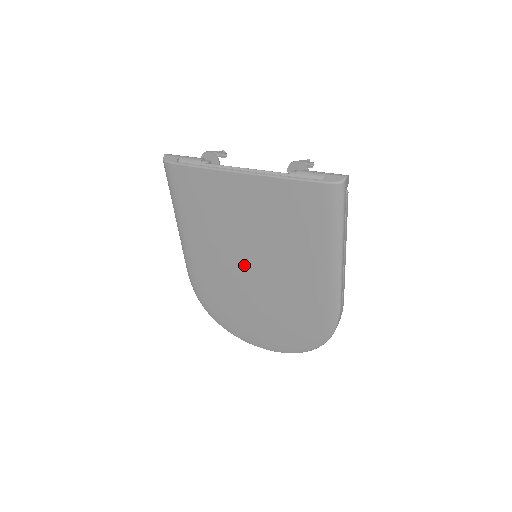
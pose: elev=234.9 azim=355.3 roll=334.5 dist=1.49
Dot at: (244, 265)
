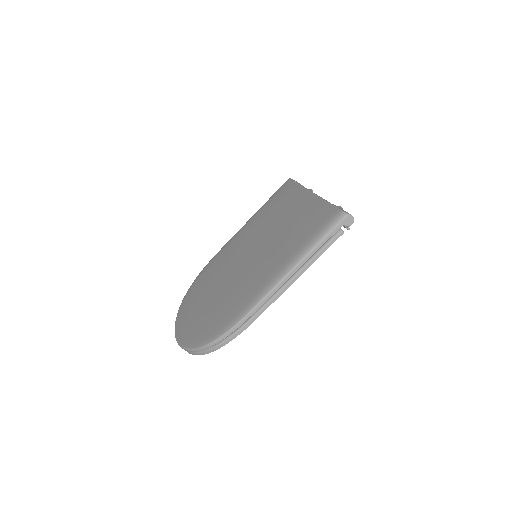
Dot at: (244, 254)
